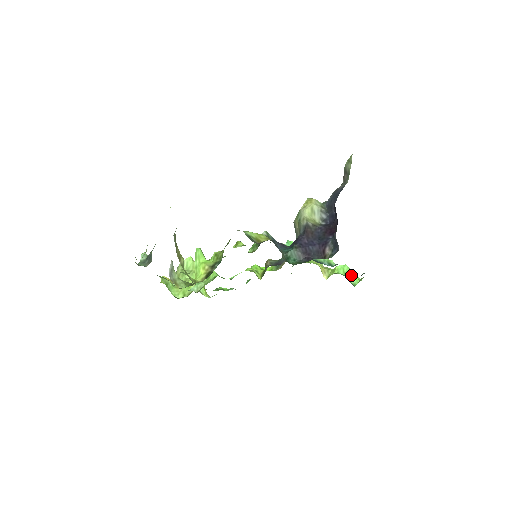
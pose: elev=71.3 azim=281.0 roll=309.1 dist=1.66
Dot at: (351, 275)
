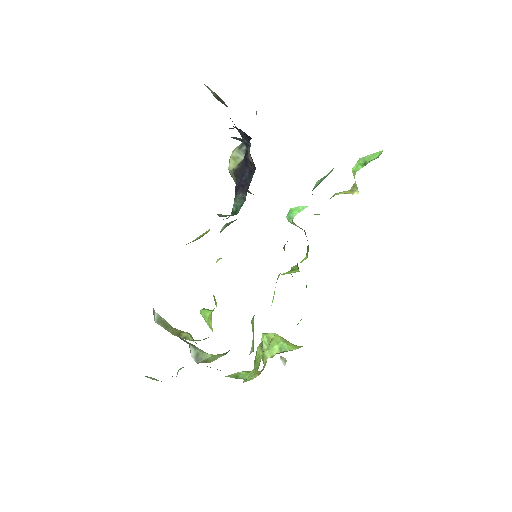
Dot at: (370, 157)
